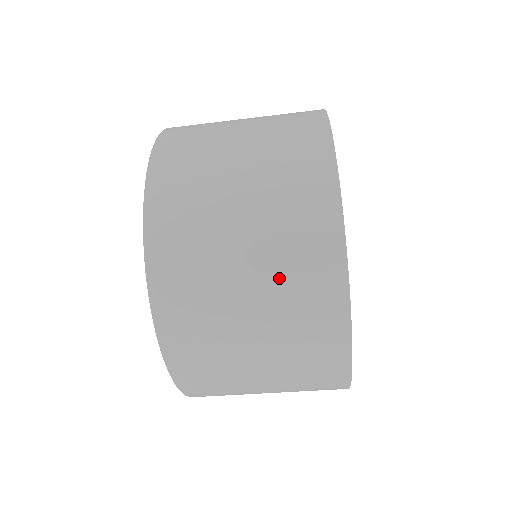
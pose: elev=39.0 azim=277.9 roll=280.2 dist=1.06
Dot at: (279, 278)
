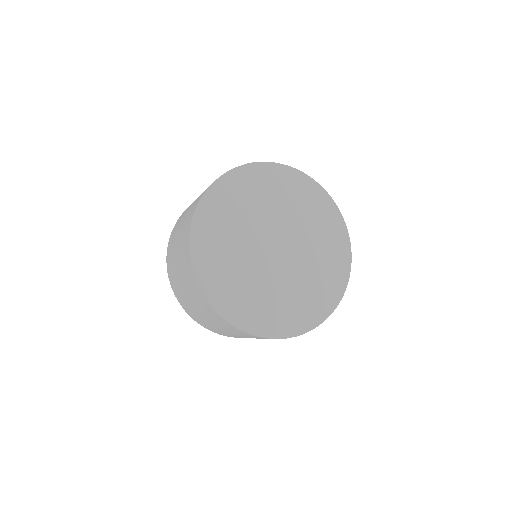
Dot at: (199, 305)
